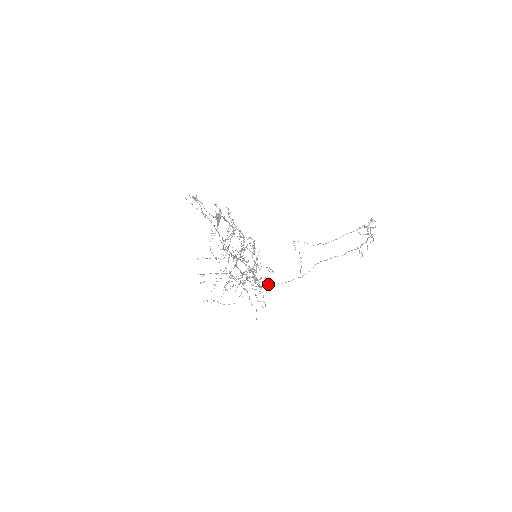
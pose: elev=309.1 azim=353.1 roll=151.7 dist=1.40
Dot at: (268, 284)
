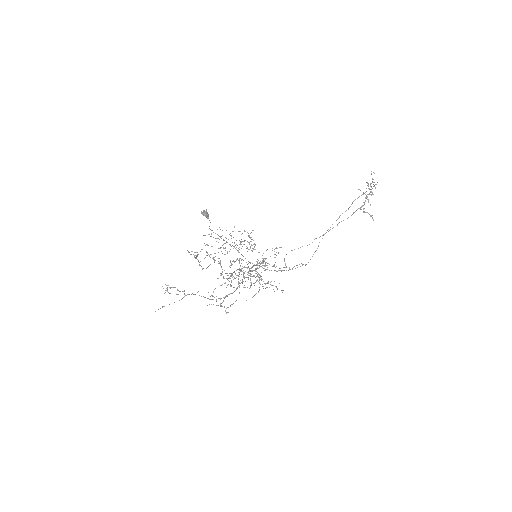
Dot at: (278, 270)
